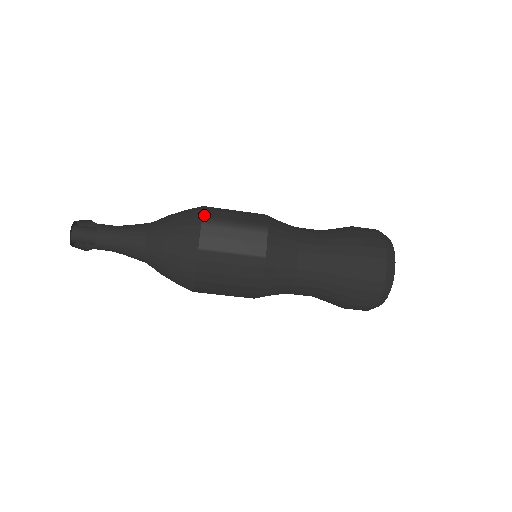
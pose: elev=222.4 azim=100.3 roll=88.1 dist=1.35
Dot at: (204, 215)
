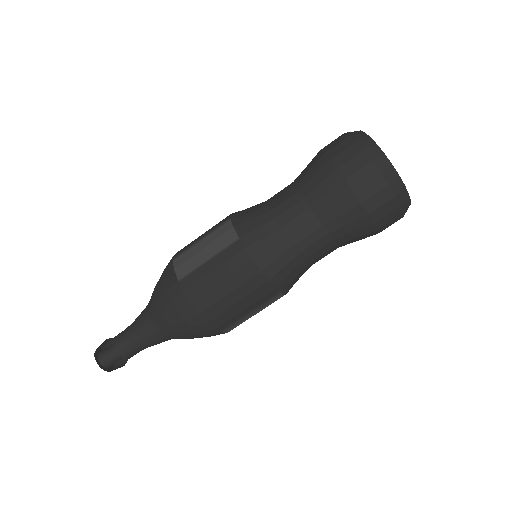
Dot at: (175, 254)
